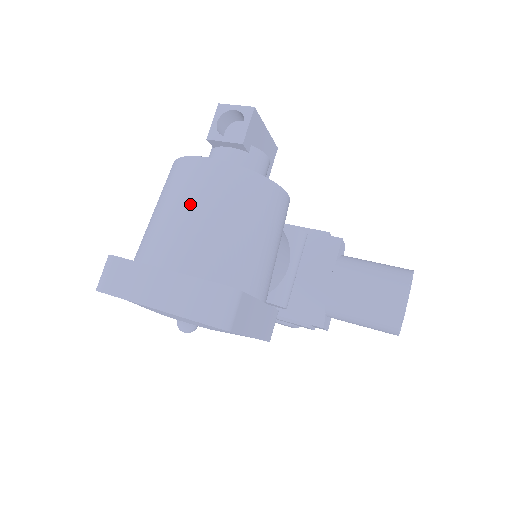
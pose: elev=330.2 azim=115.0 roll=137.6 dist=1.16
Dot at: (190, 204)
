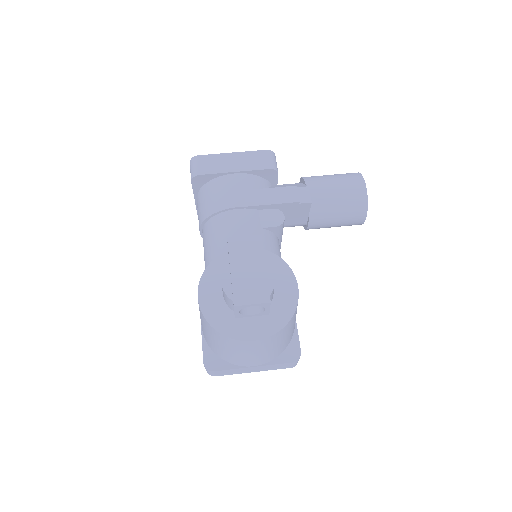
Dot at: (254, 353)
